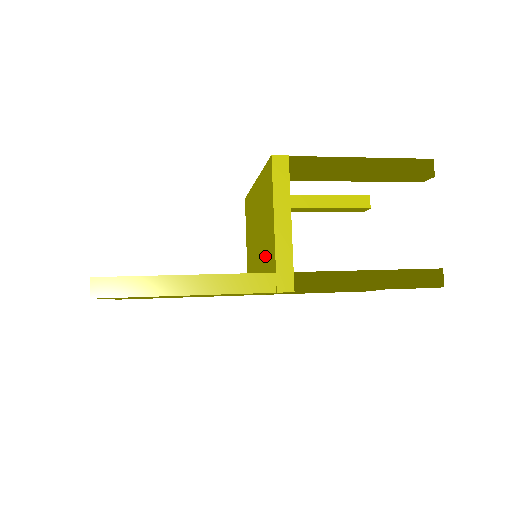
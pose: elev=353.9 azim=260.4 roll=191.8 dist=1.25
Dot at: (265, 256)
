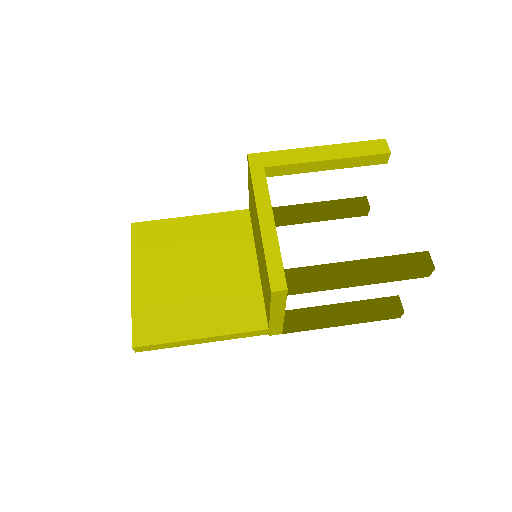
Dot at: (263, 287)
